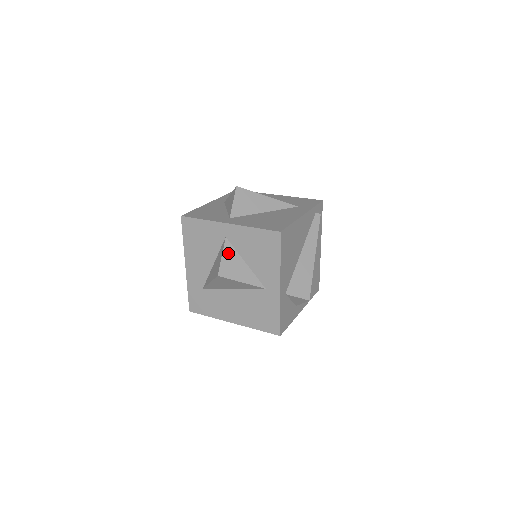
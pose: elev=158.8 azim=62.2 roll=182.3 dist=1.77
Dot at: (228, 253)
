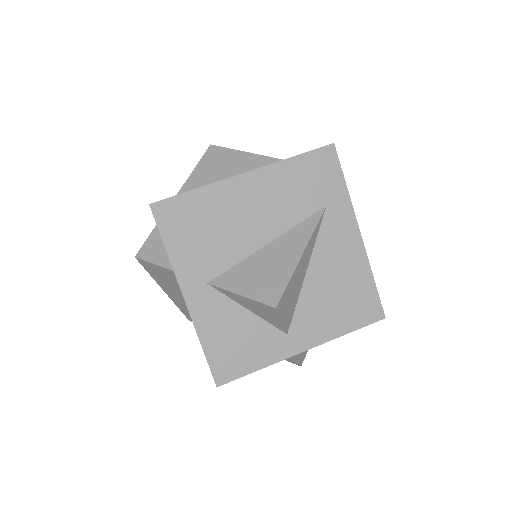
Dot at: occluded
